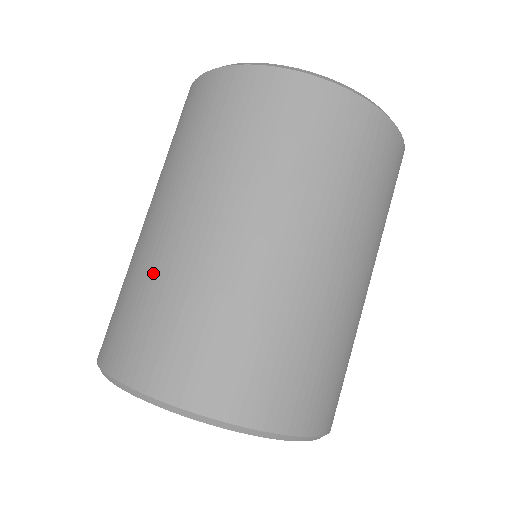
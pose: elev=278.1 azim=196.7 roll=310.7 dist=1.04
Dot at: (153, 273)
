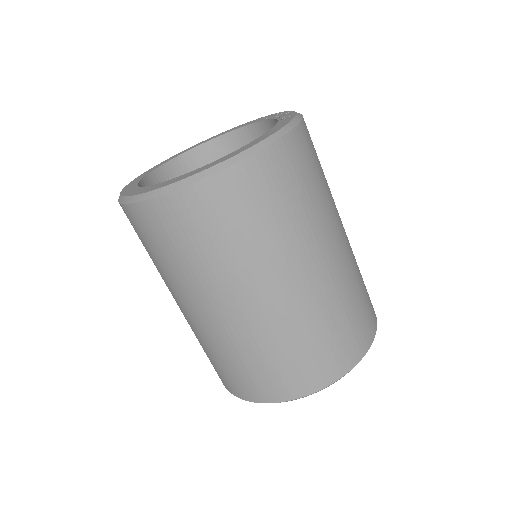
Dot at: (298, 328)
